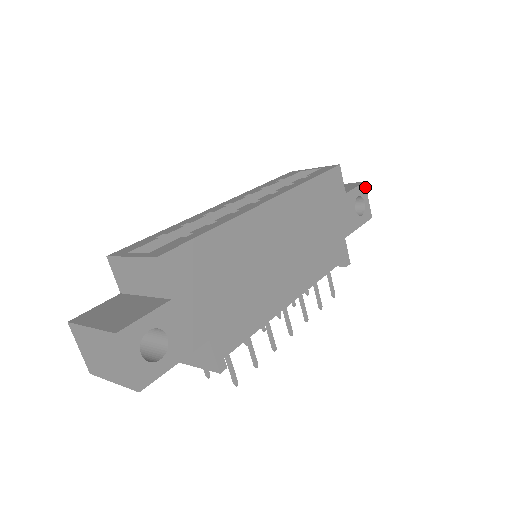
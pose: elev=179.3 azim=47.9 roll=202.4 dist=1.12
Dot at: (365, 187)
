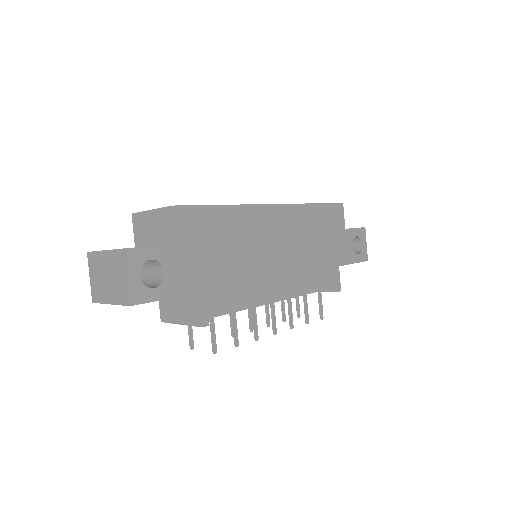
Dot at: (364, 232)
